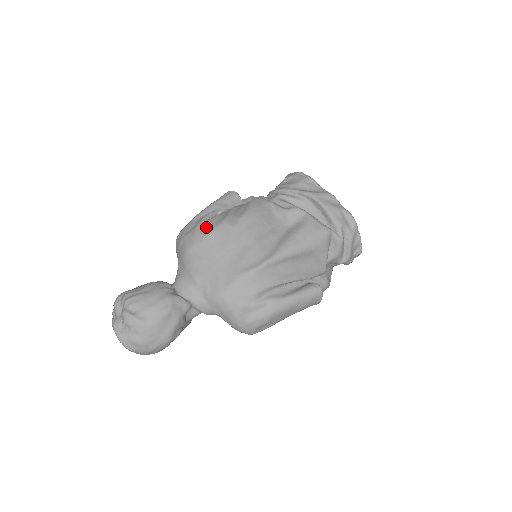
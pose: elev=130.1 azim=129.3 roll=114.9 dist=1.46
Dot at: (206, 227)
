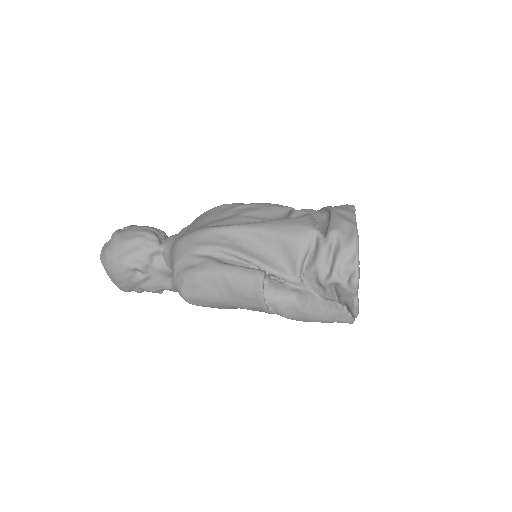
Dot at: occluded
